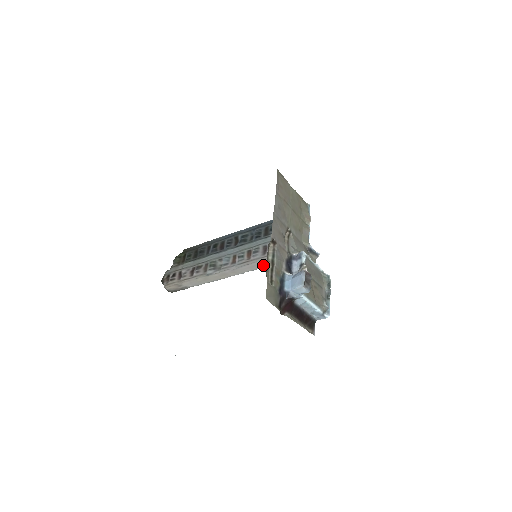
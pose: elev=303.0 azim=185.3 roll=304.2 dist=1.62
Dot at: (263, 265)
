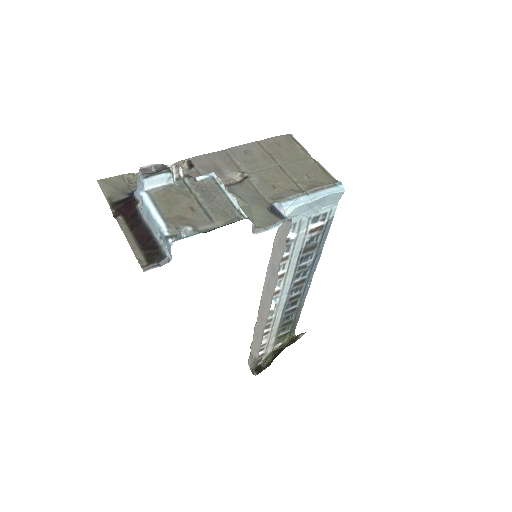
Dot at: (273, 281)
